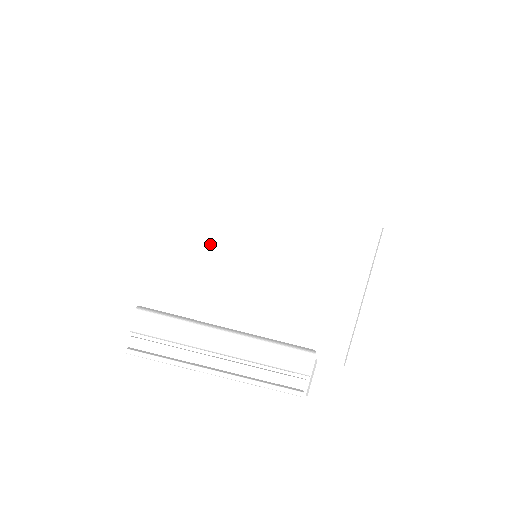
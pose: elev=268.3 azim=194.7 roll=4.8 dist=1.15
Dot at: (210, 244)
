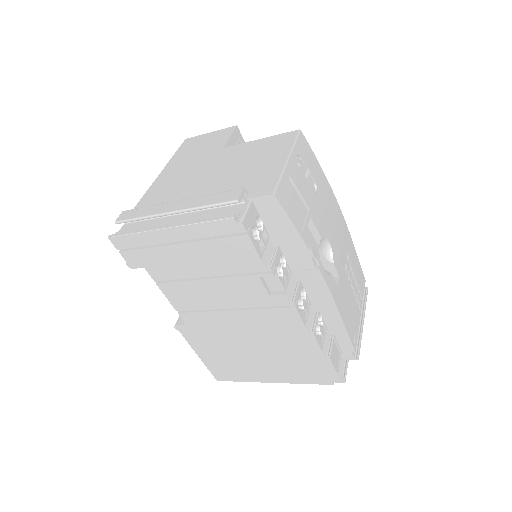
Dot at: (183, 176)
